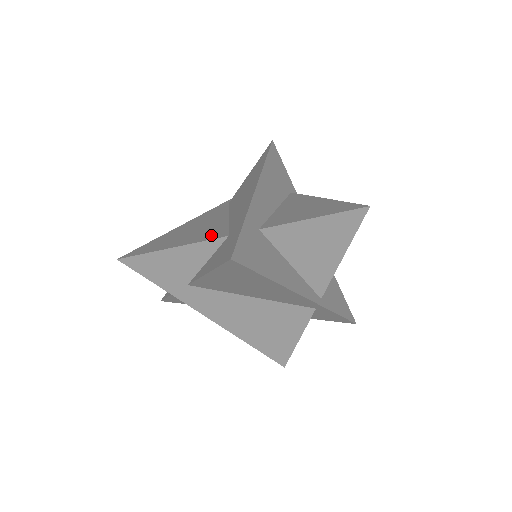
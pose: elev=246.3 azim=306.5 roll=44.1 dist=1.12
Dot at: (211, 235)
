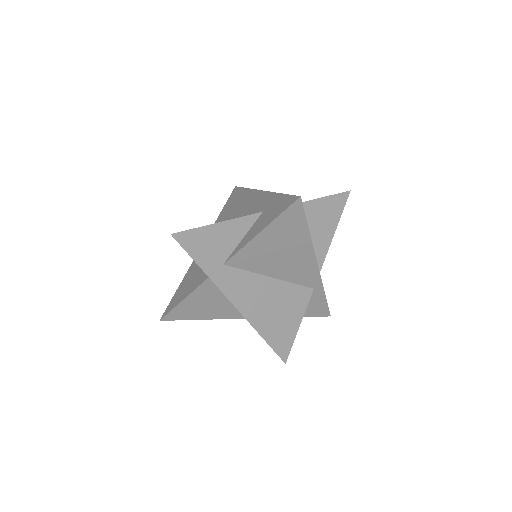
Dot at: occluded
